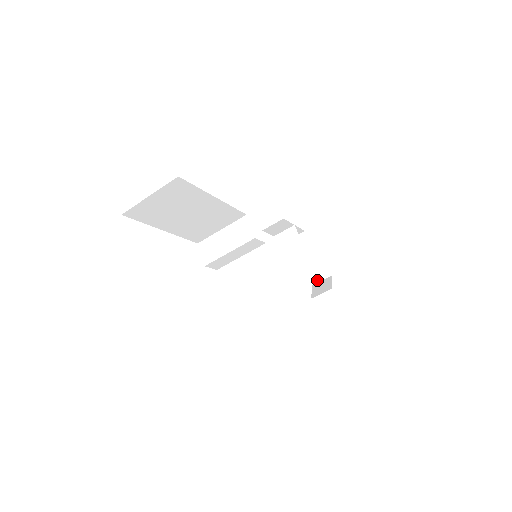
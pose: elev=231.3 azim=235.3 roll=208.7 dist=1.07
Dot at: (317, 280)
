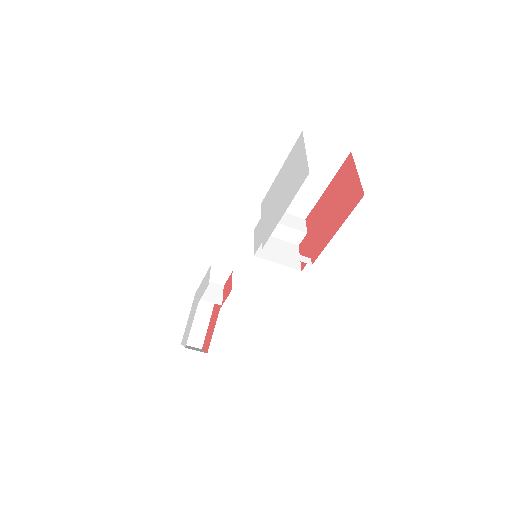
Dot at: (188, 343)
